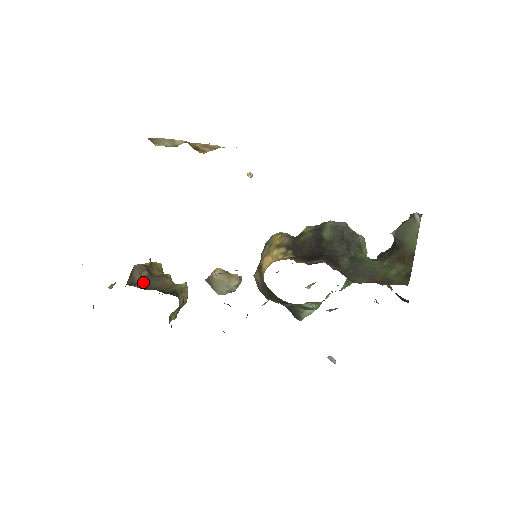
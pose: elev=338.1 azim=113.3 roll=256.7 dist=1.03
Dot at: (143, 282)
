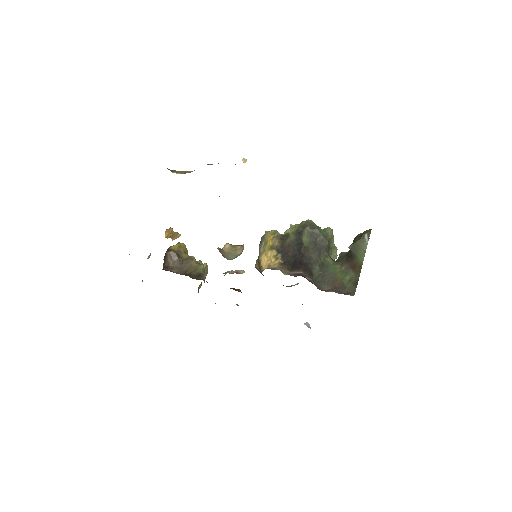
Dot at: (176, 266)
